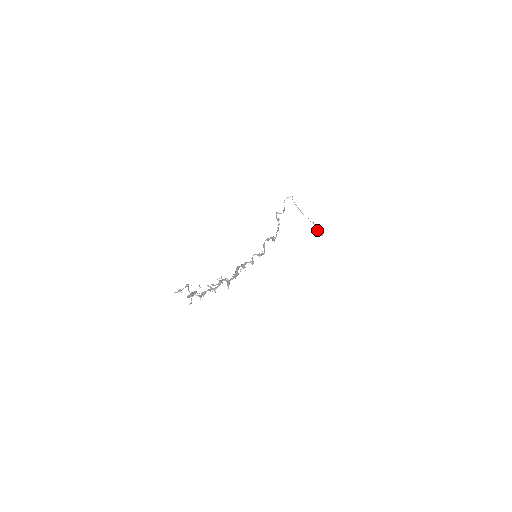
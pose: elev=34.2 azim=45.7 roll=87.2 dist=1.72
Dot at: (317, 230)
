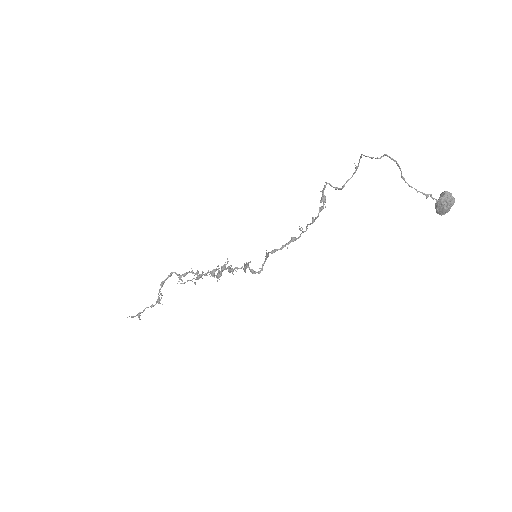
Dot at: (435, 203)
